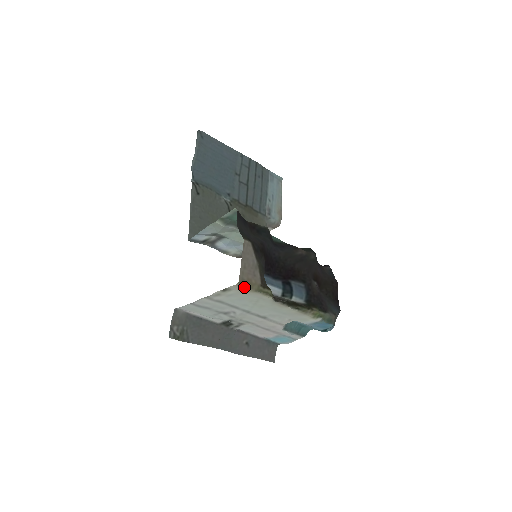
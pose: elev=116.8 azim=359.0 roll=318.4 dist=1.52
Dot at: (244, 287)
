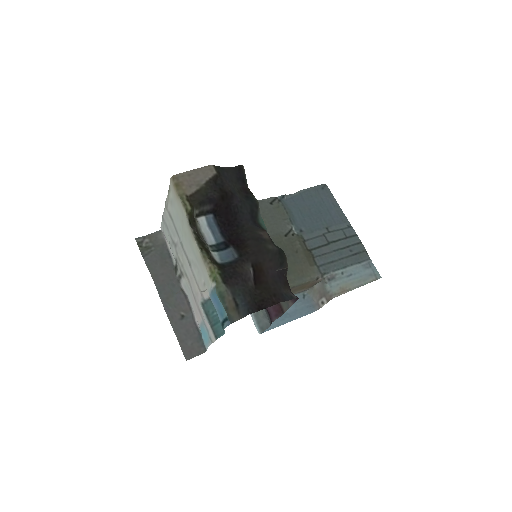
Dot at: (174, 185)
